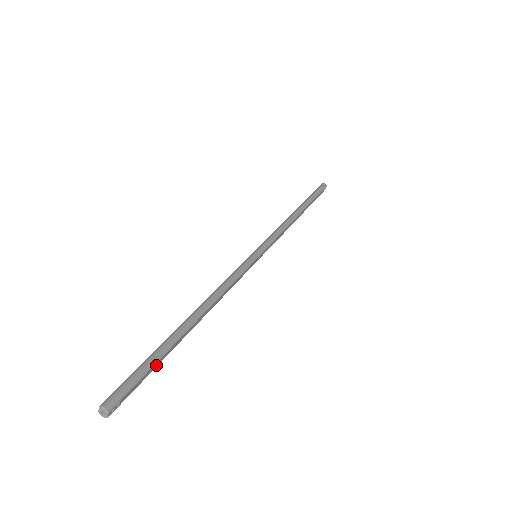
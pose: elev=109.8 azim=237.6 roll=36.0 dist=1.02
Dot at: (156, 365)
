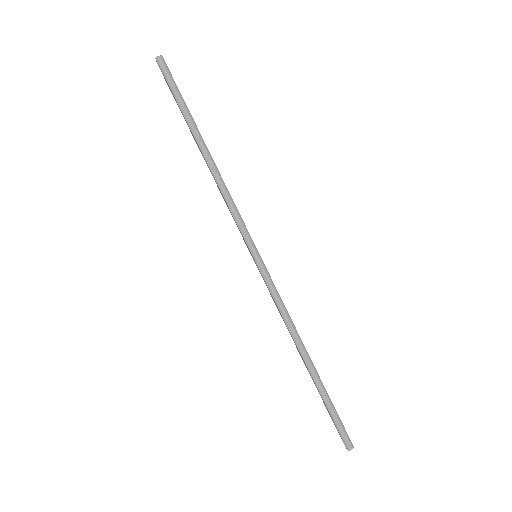
Dot at: (332, 403)
